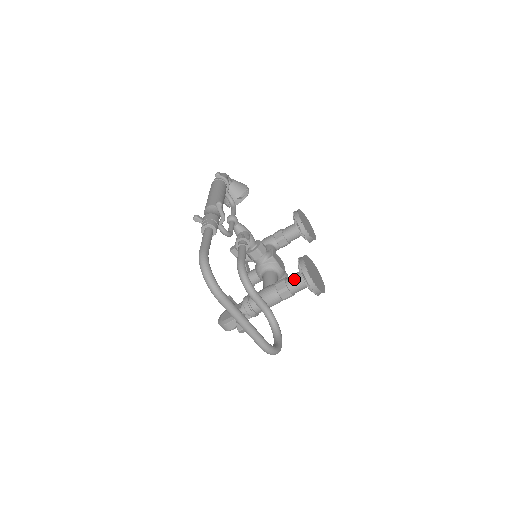
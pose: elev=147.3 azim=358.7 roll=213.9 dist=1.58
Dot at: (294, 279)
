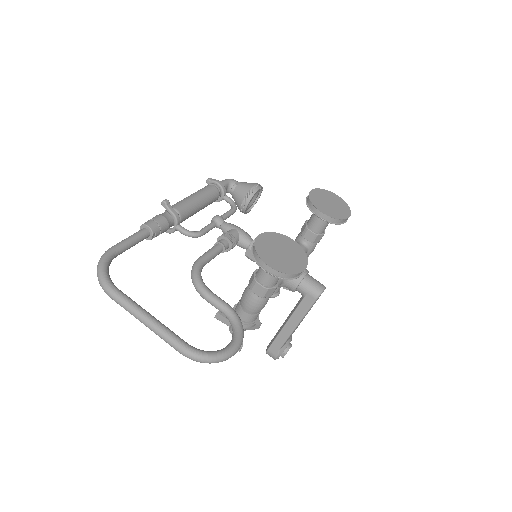
Dot at: occluded
